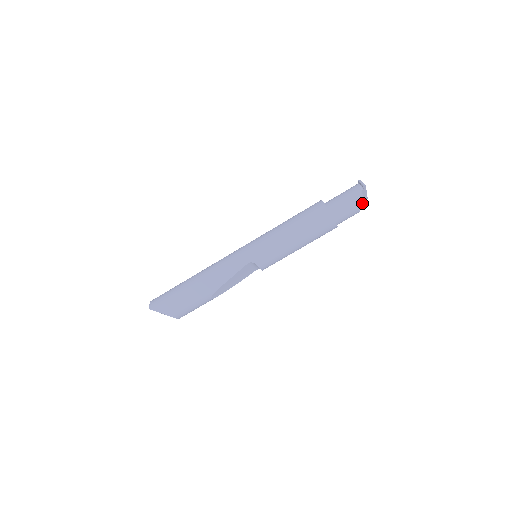
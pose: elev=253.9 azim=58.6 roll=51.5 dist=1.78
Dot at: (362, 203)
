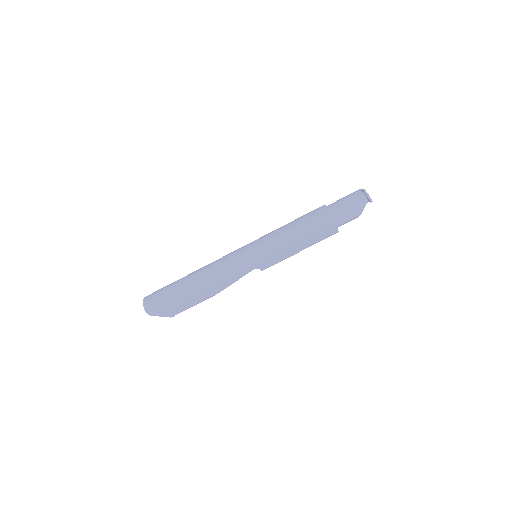
Dot at: occluded
